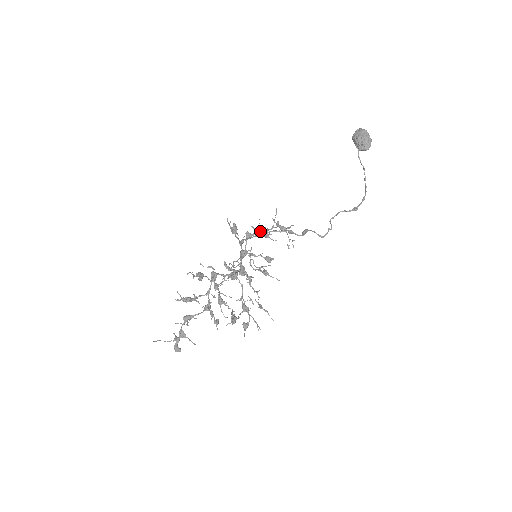
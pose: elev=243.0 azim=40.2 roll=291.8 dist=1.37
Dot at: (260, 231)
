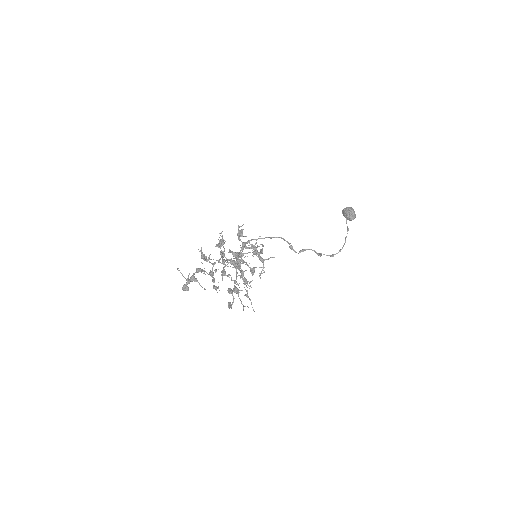
Dot at: (255, 246)
